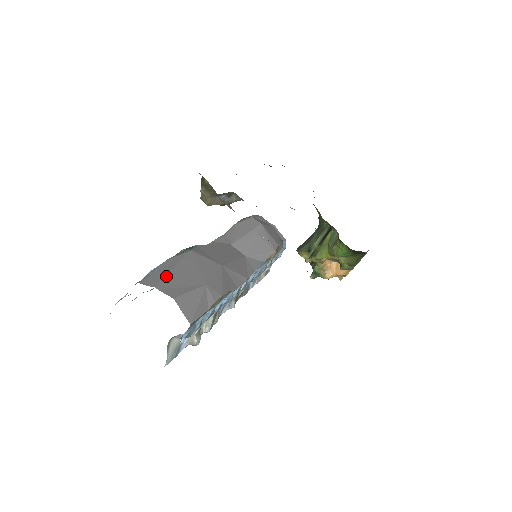
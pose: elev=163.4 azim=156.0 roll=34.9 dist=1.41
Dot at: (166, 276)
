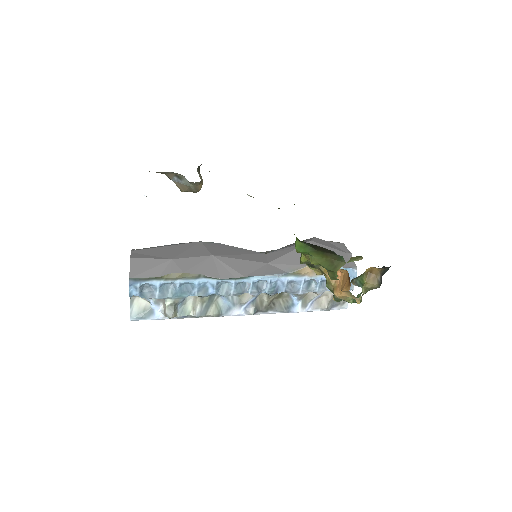
Dot at: (151, 248)
